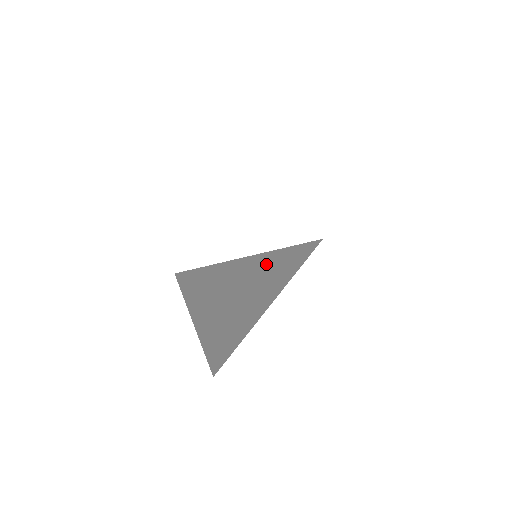
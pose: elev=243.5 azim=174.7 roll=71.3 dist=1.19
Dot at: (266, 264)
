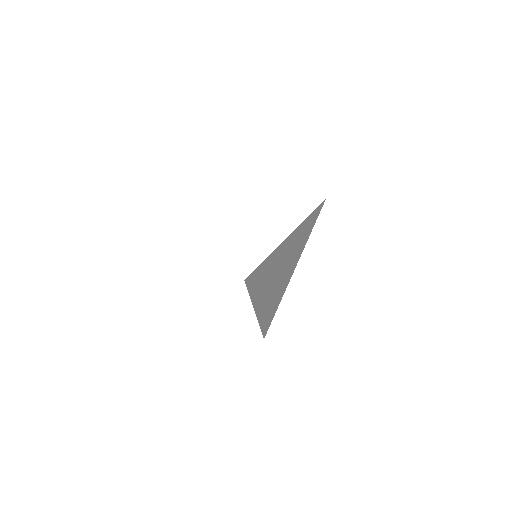
Dot at: (292, 242)
